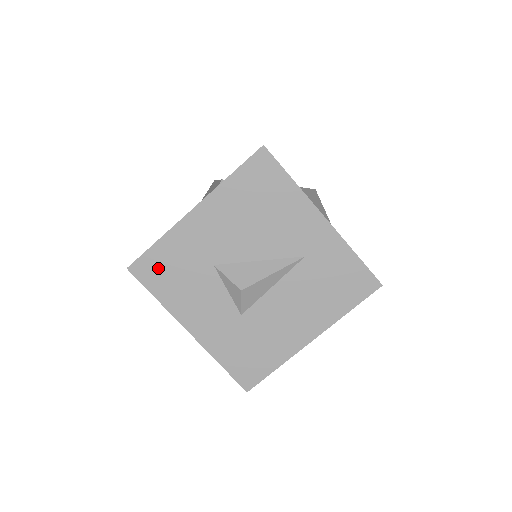
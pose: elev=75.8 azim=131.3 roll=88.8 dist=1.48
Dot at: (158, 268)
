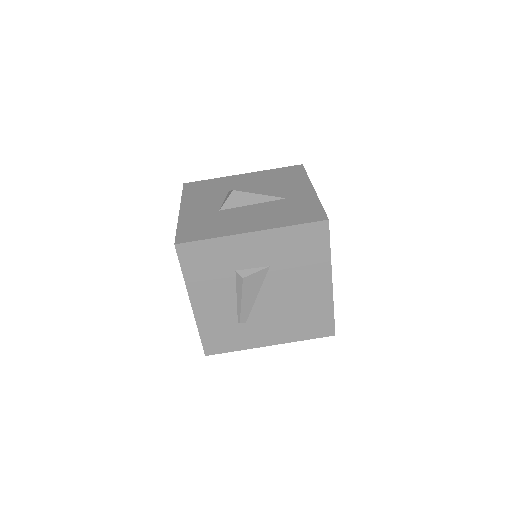
Dot at: (199, 186)
